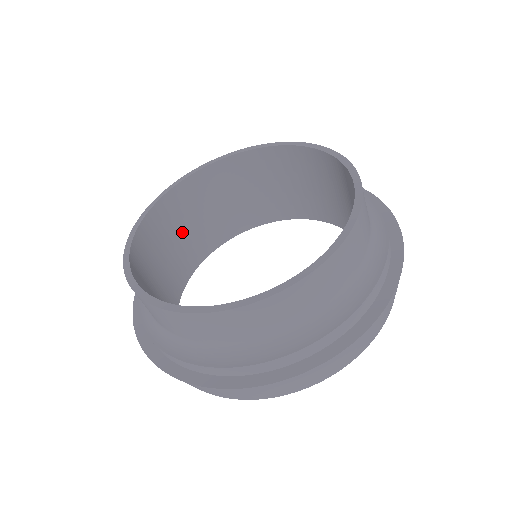
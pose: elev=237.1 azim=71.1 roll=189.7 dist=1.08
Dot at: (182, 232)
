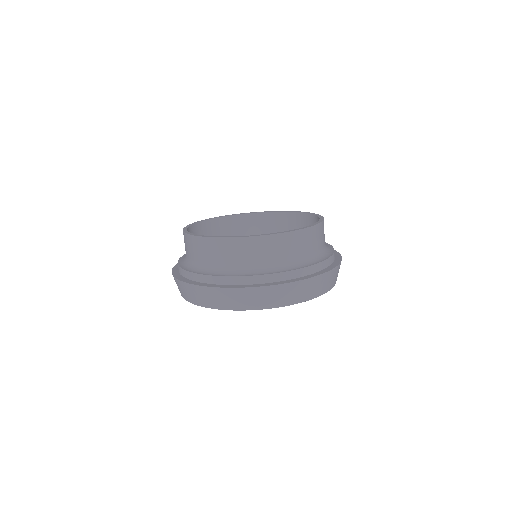
Dot at: occluded
